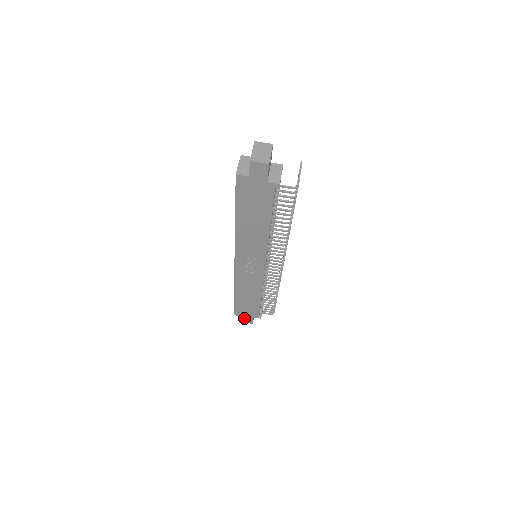
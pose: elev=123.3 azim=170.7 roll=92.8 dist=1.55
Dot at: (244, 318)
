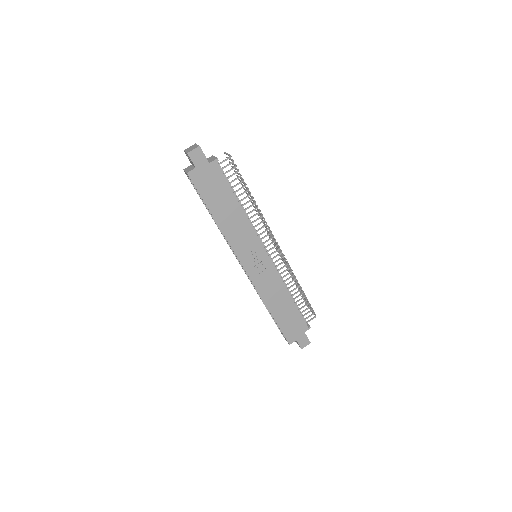
Dot at: (299, 341)
